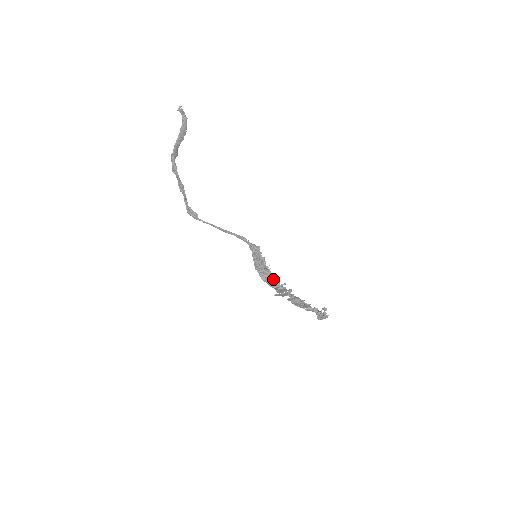
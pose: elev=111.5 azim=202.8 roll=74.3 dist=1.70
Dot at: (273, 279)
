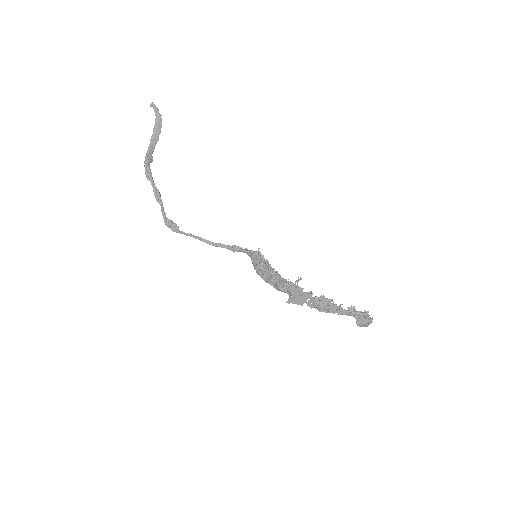
Dot at: (283, 278)
